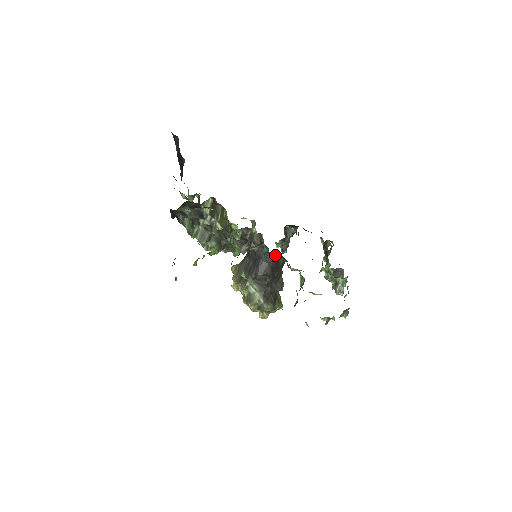
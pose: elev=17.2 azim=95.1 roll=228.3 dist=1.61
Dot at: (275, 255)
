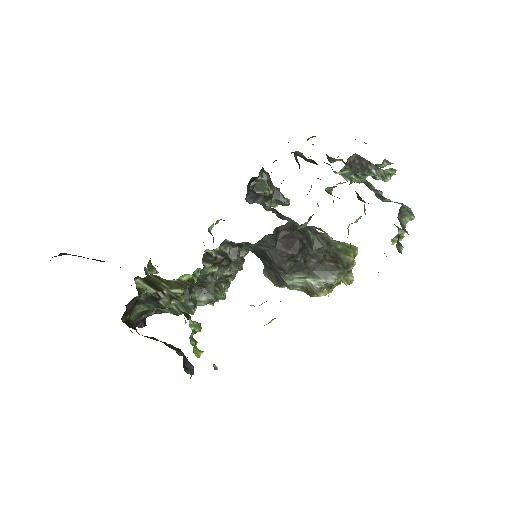
Dot at: (268, 235)
